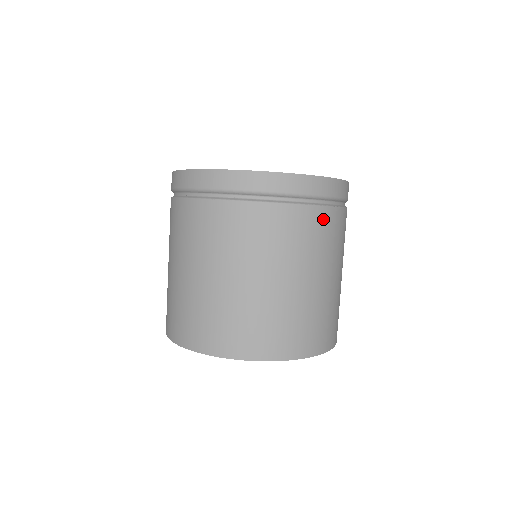
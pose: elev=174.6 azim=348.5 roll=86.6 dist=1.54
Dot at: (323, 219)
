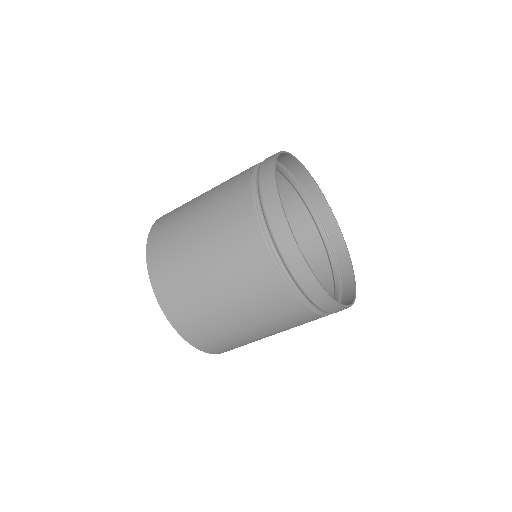
Dot at: occluded
